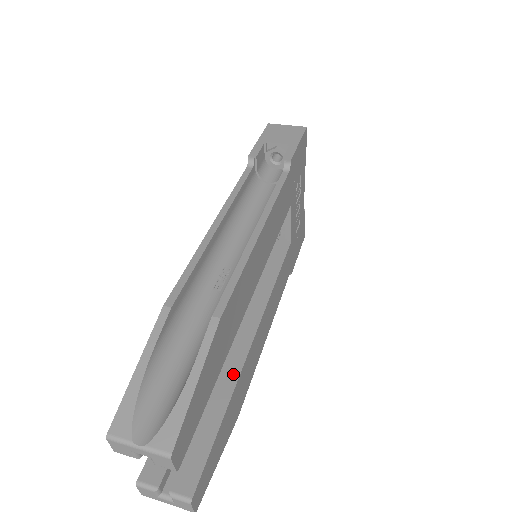
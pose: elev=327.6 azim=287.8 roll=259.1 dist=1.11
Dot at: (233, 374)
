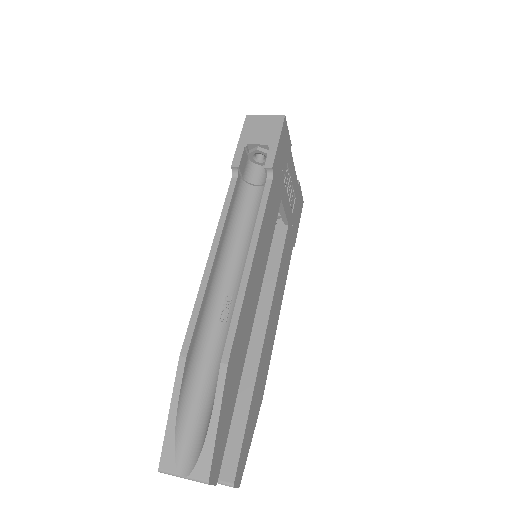
Dot at: (251, 373)
